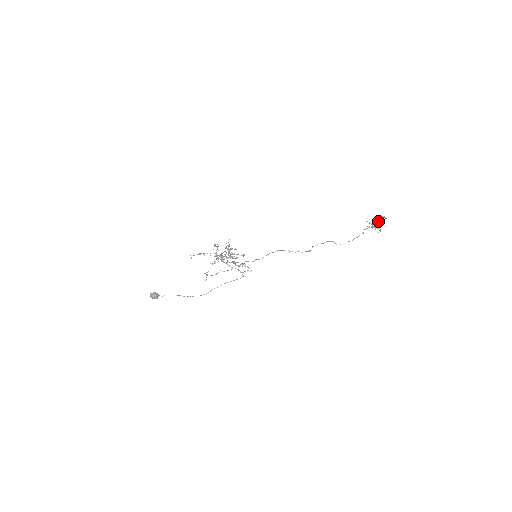
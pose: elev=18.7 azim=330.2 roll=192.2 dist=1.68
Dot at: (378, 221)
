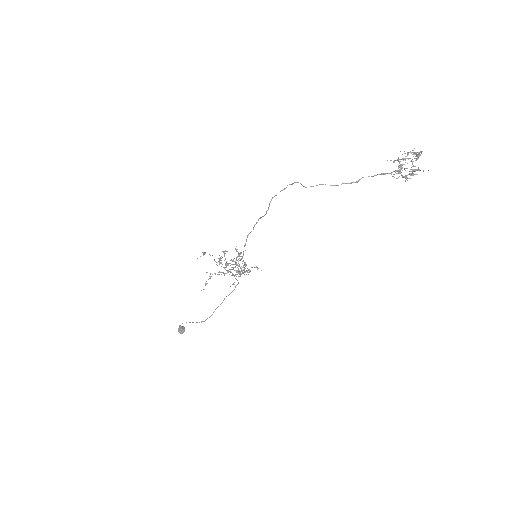
Dot at: occluded
